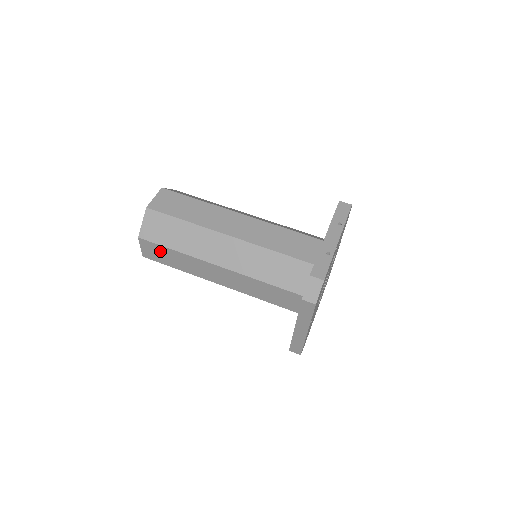
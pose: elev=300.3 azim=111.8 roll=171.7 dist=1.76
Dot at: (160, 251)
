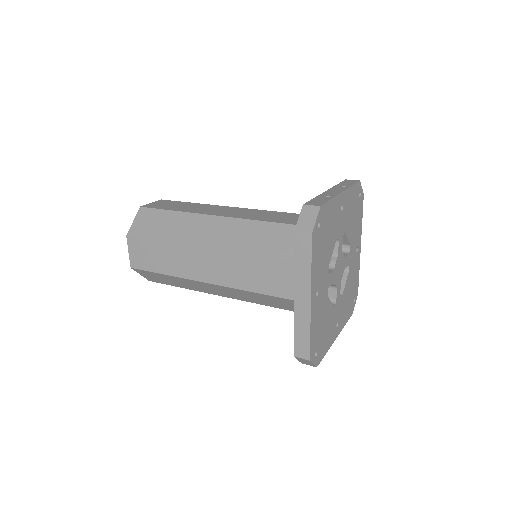
Dot at: (148, 250)
